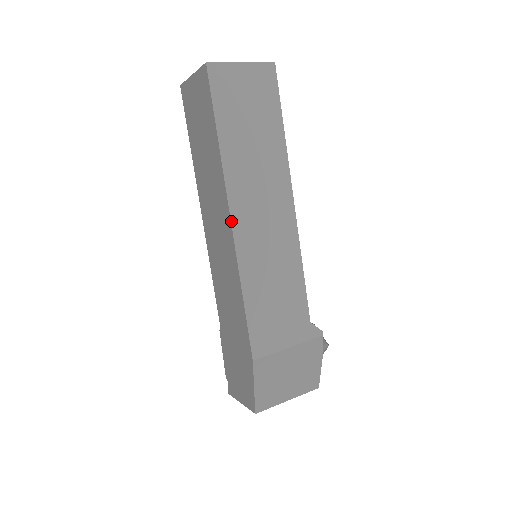
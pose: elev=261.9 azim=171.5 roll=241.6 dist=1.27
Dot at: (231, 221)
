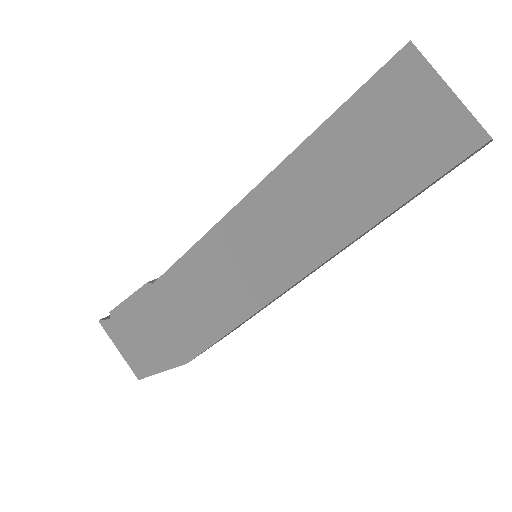
Dot at: occluded
